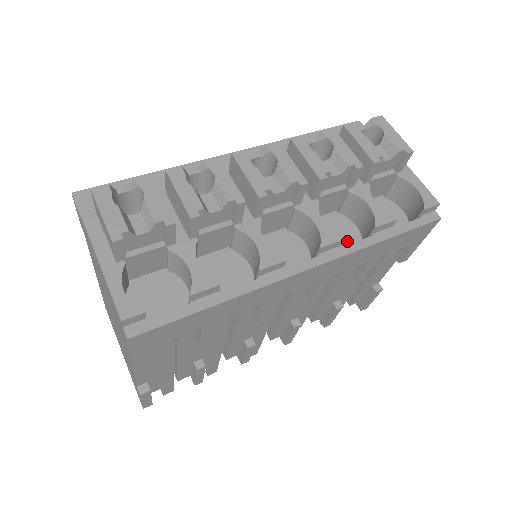
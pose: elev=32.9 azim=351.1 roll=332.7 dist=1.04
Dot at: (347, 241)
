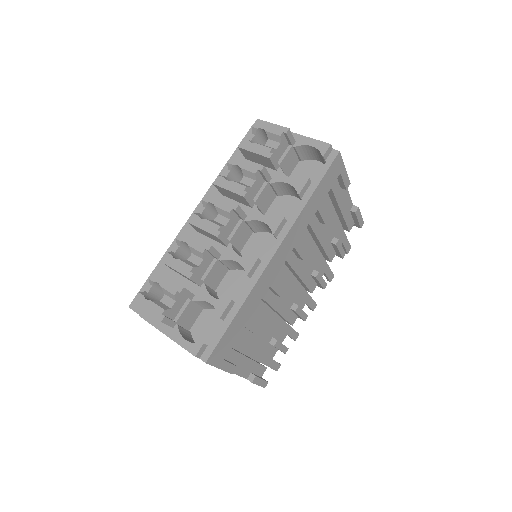
Dot at: occluded
